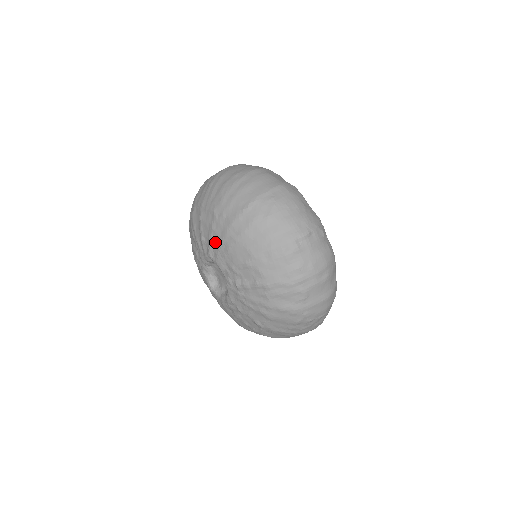
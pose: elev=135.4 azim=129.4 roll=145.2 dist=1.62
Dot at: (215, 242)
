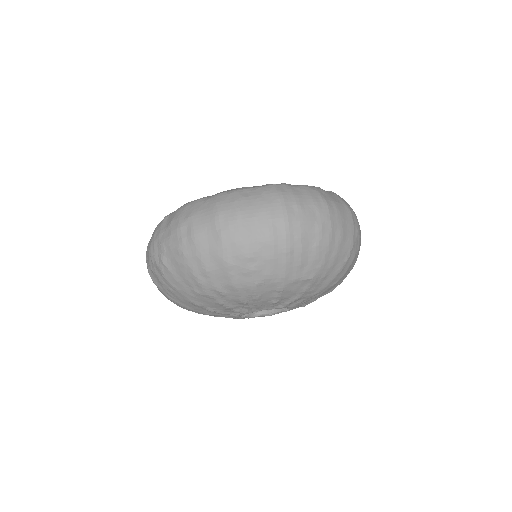
Dot at: (304, 298)
